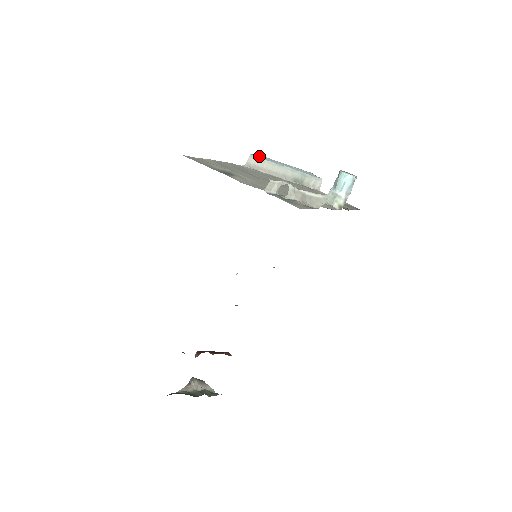
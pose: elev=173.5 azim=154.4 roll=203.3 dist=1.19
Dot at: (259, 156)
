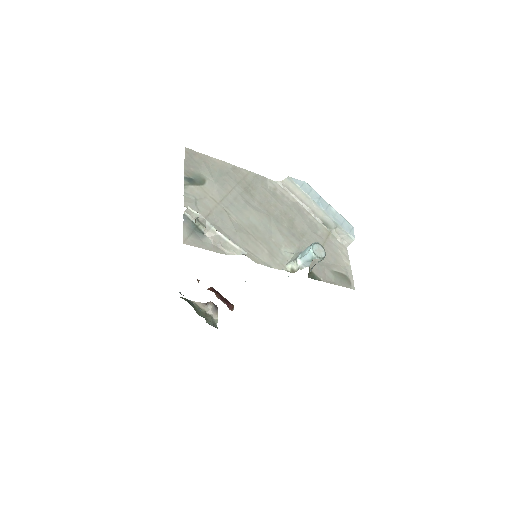
Dot at: (300, 182)
